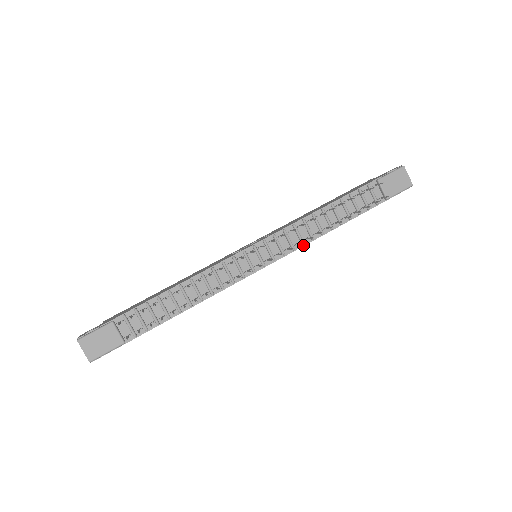
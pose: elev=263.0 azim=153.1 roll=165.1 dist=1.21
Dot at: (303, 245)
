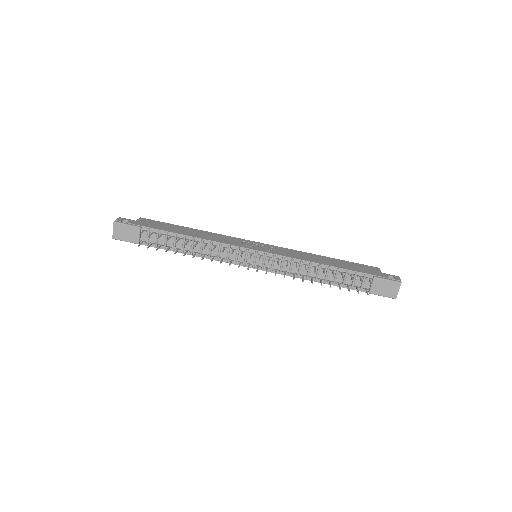
Dot at: (289, 275)
